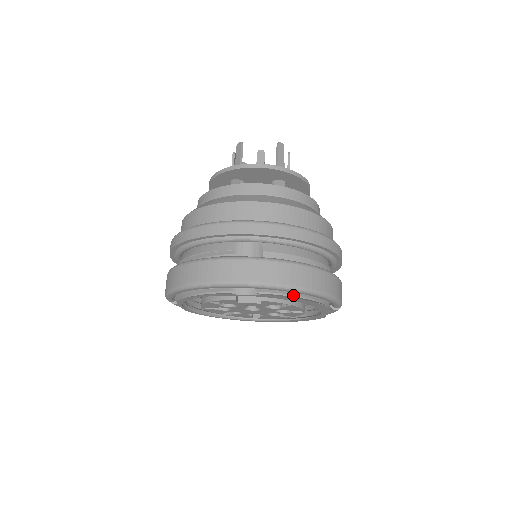
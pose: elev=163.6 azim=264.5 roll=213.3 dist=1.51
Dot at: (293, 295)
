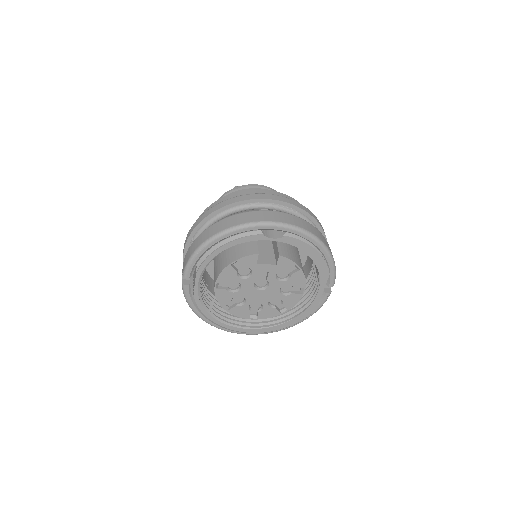
Dot at: (308, 246)
